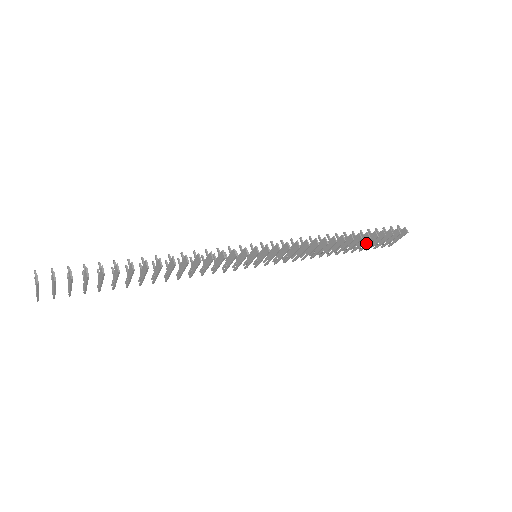
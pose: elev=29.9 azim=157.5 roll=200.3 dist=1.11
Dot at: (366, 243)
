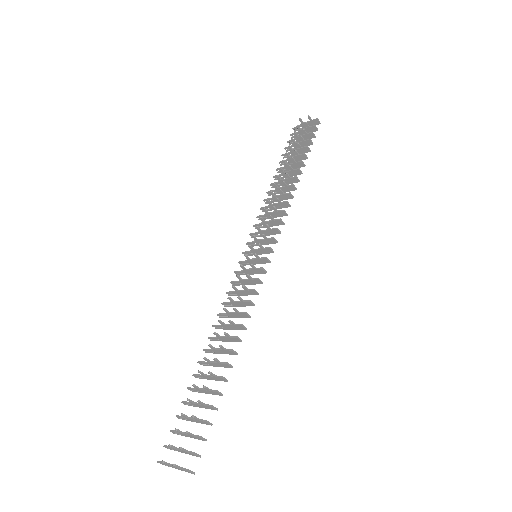
Dot at: (294, 154)
